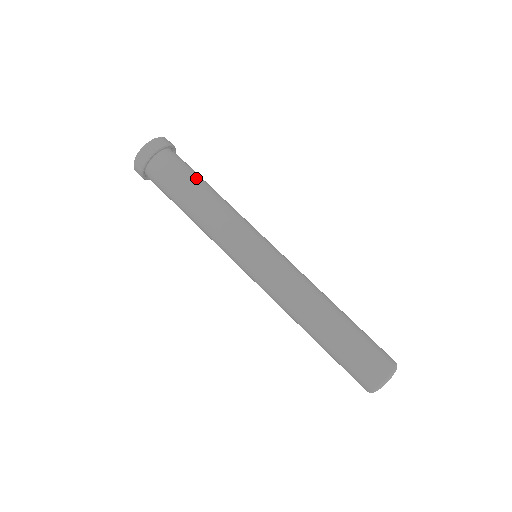
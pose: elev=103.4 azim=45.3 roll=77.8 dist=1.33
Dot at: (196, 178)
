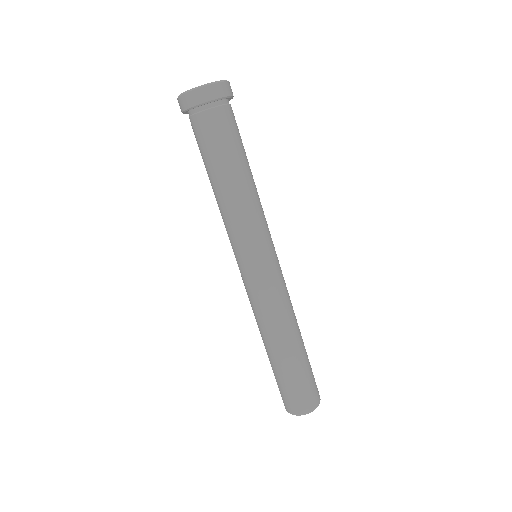
Dot at: (240, 151)
